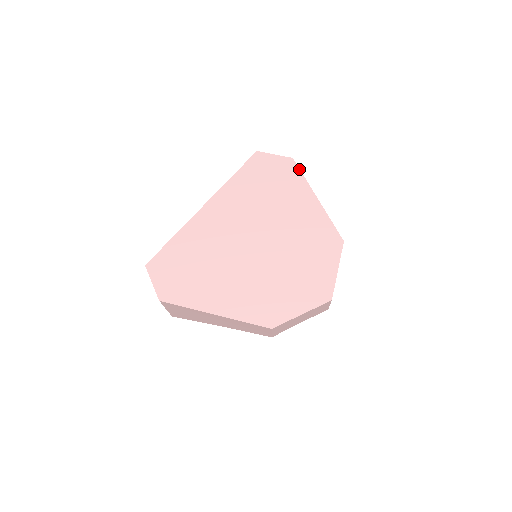
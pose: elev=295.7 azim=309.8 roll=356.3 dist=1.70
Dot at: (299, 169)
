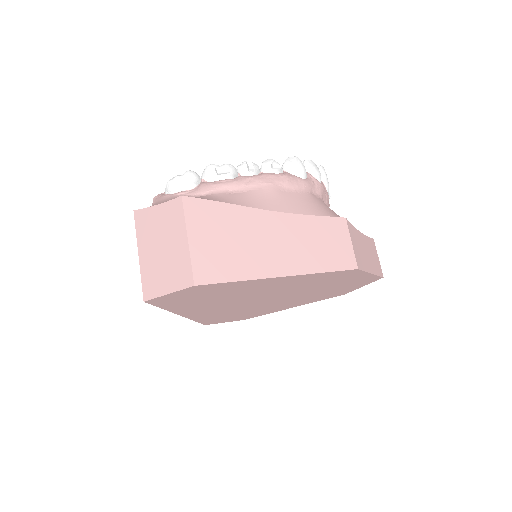
Dot at: (220, 284)
